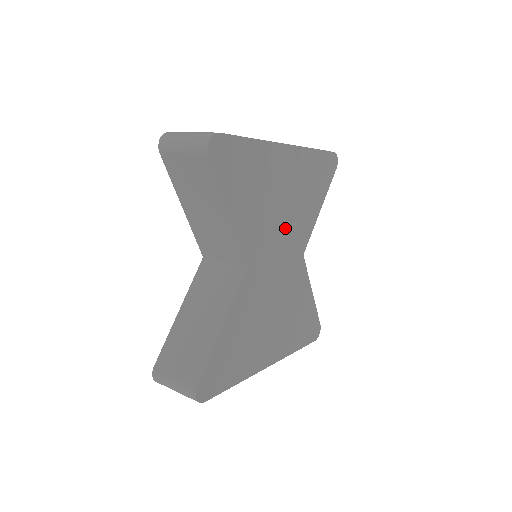
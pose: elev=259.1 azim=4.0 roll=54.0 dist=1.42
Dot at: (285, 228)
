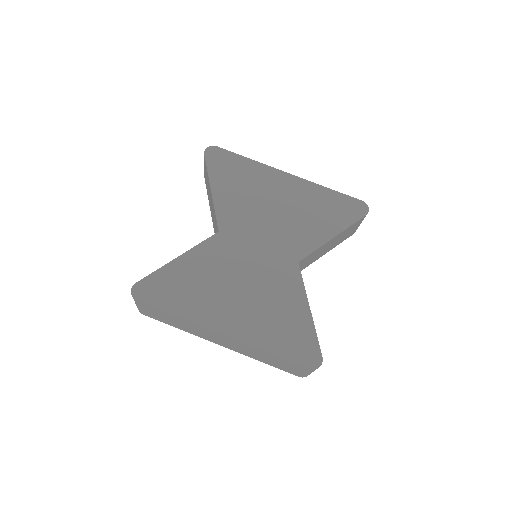
Dot at: (274, 227)
